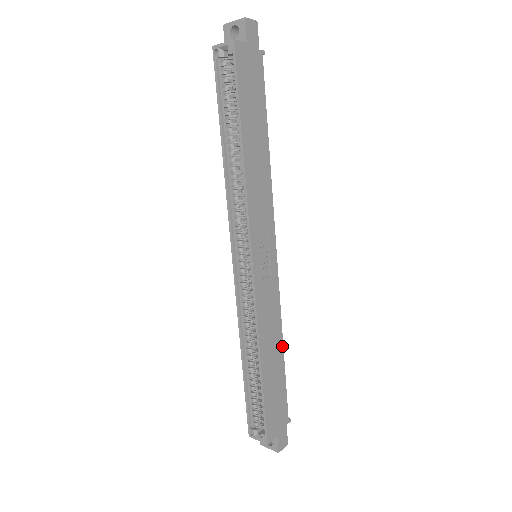
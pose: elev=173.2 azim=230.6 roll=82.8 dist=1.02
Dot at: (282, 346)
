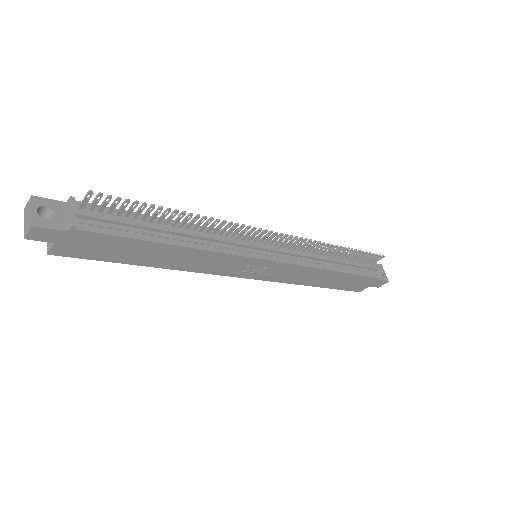
Dot at: (333, 271)
